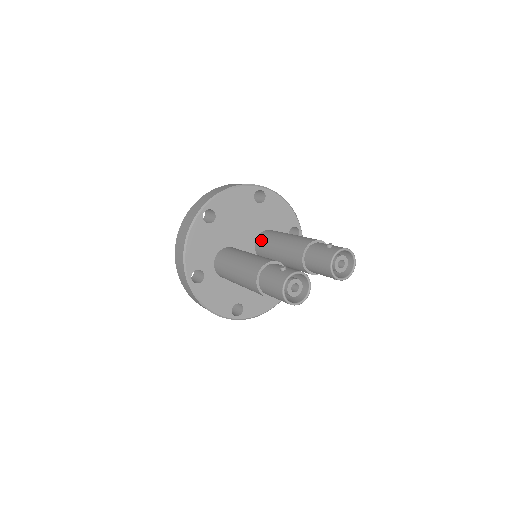
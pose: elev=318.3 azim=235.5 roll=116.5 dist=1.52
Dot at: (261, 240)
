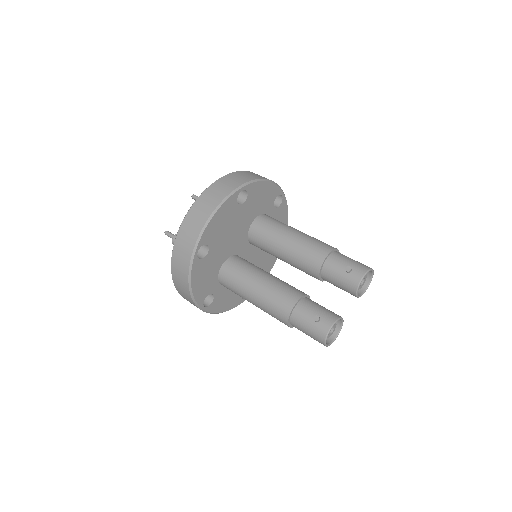
Dot at: (255, 238)
